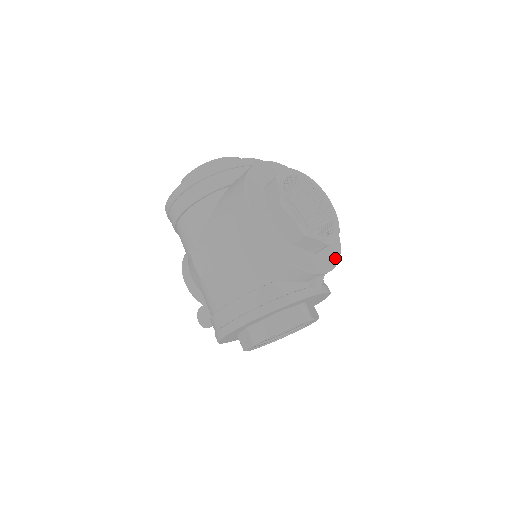
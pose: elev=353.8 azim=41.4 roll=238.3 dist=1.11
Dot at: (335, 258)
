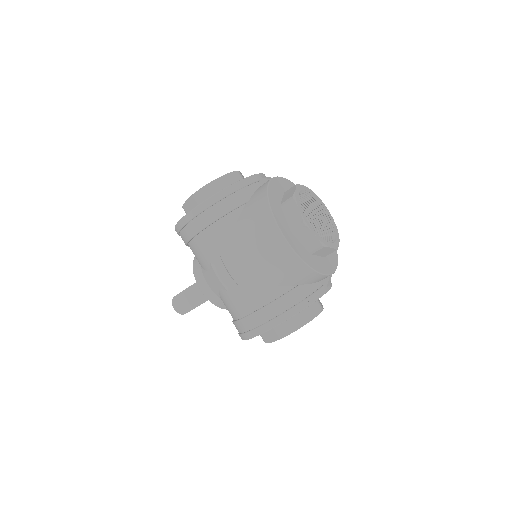
Dot at: (335, 256)
